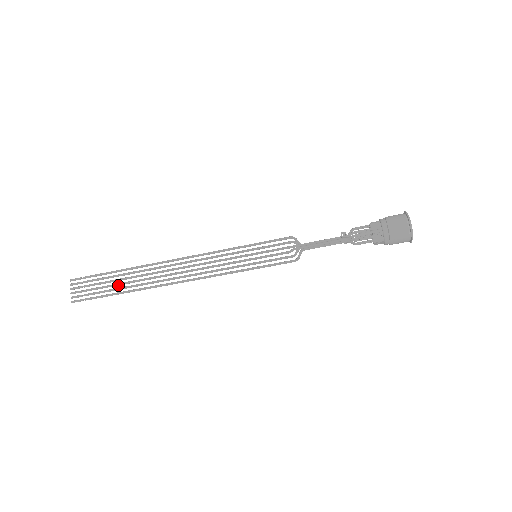
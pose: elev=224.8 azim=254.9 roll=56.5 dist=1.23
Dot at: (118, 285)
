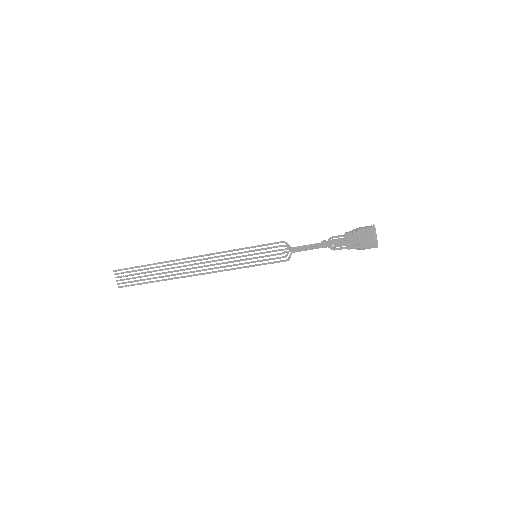
Dot at: occluded
